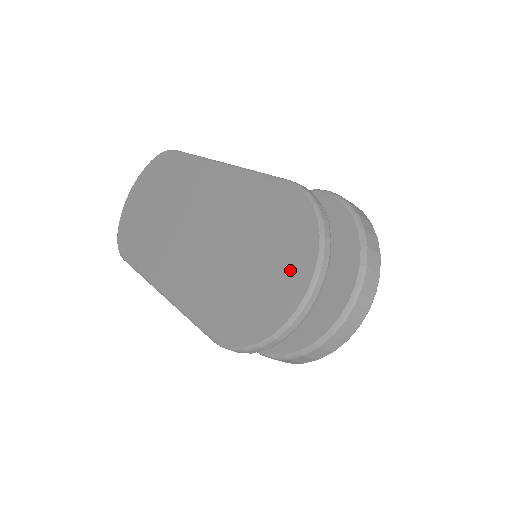
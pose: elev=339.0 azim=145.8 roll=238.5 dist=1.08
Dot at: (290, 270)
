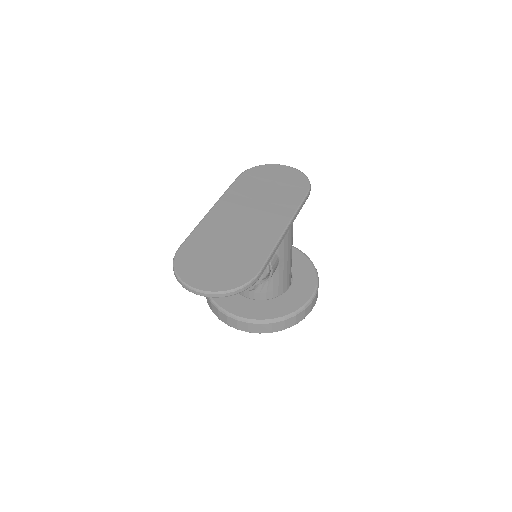
Dot at: (209, 280)
